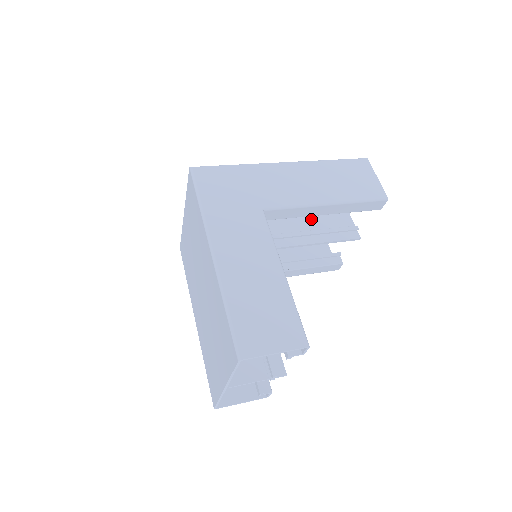
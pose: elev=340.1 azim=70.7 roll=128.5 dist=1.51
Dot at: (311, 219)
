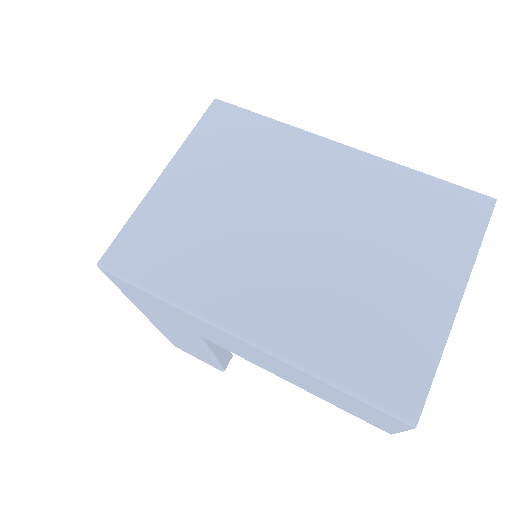
Dot at: occluded
